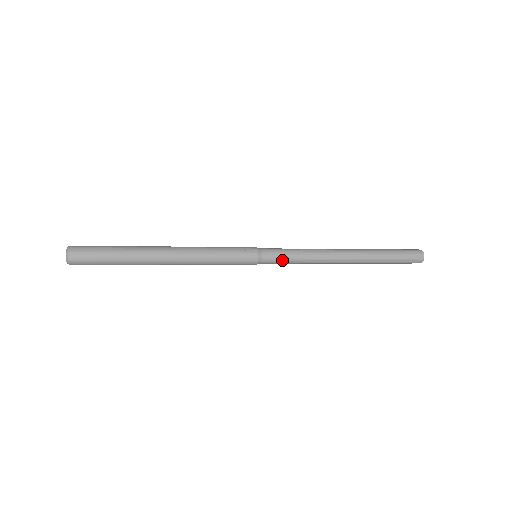
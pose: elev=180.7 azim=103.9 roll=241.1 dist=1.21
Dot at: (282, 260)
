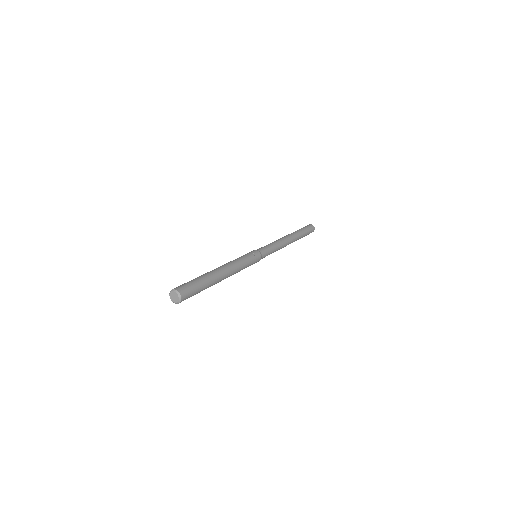
Dot at: (269, 253)
